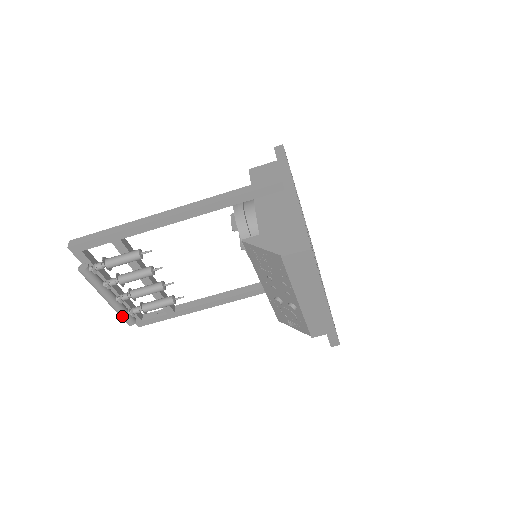
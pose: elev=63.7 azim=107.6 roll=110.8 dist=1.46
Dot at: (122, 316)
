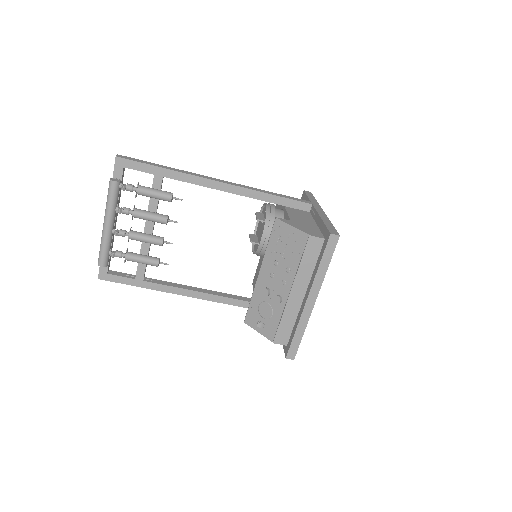
Dot at: (103, 251)
